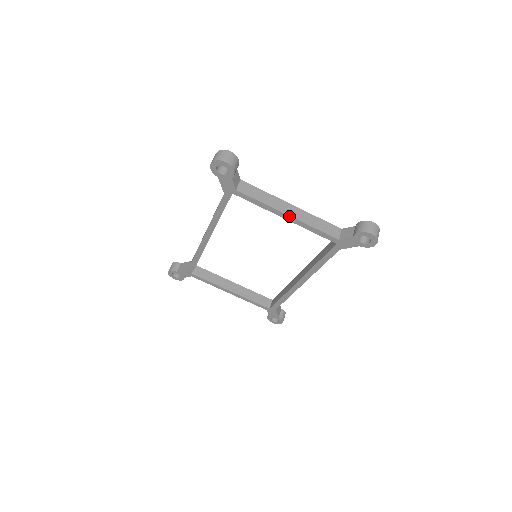
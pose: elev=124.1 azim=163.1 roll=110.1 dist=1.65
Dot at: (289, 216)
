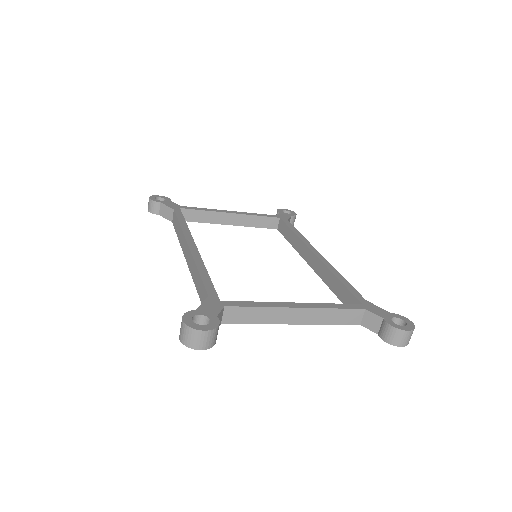
Dot at: (296, 324)
